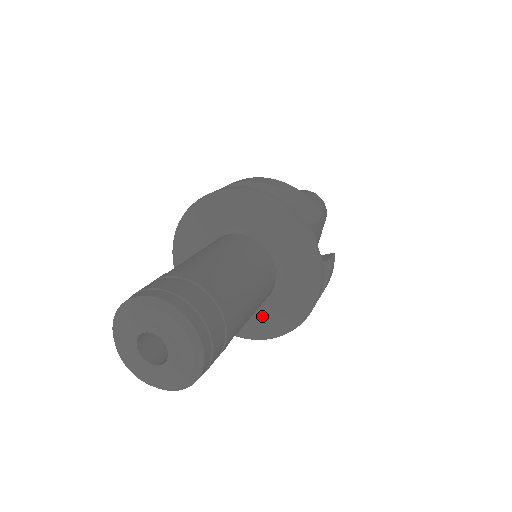
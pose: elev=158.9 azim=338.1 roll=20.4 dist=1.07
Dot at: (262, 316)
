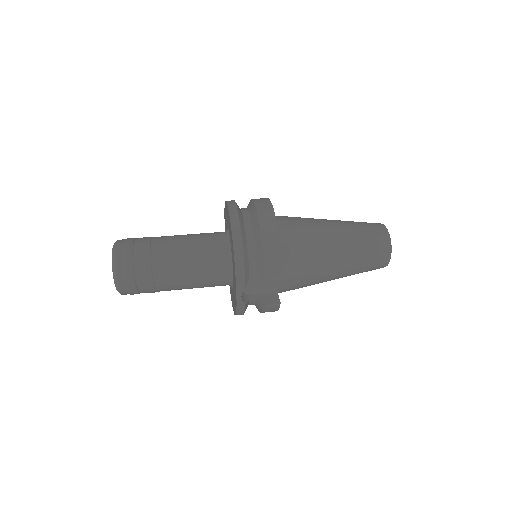
Dot at: (231, 288)
